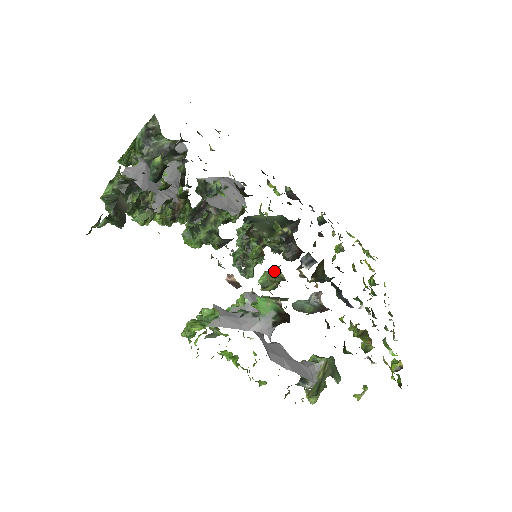
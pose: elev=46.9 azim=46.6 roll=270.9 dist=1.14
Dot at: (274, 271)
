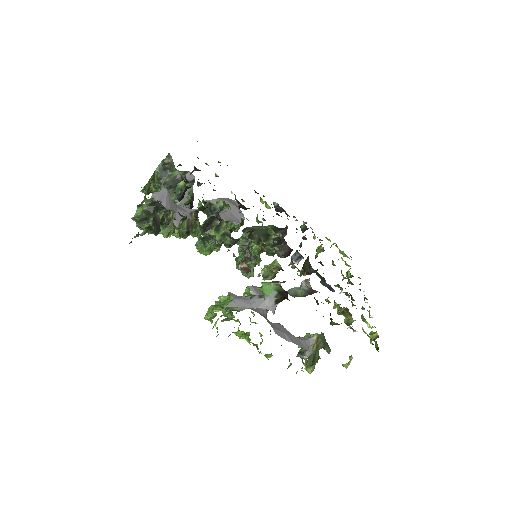
Dot at: (272, 263)
